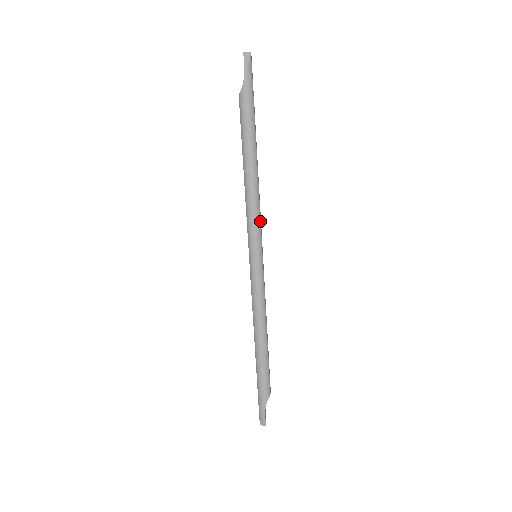
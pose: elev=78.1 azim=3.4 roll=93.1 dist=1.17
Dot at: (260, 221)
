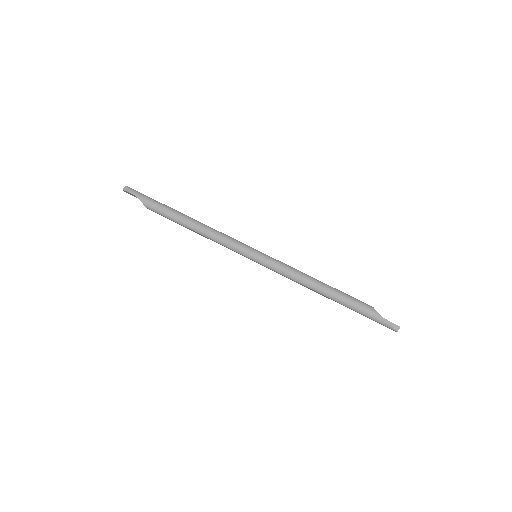
Dot at: (232, 238)
